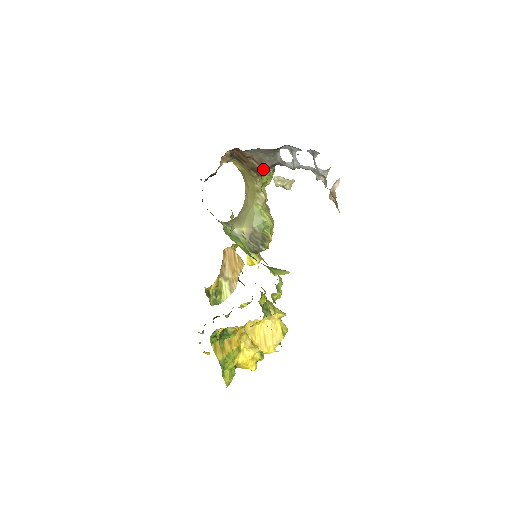
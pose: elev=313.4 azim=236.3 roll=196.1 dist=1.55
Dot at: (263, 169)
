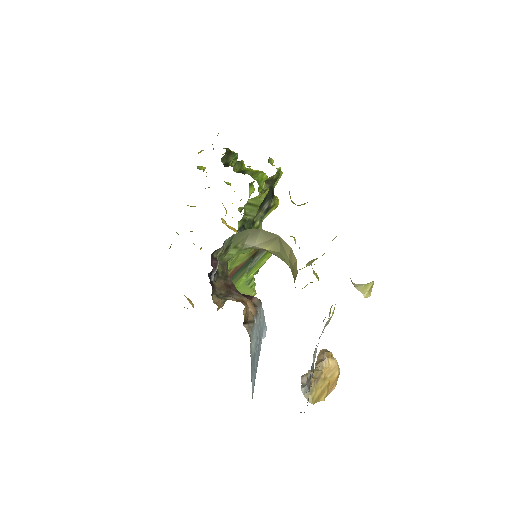
Dot at: occluded
